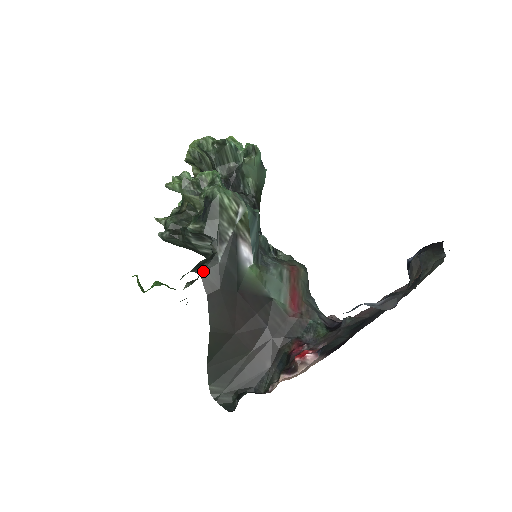
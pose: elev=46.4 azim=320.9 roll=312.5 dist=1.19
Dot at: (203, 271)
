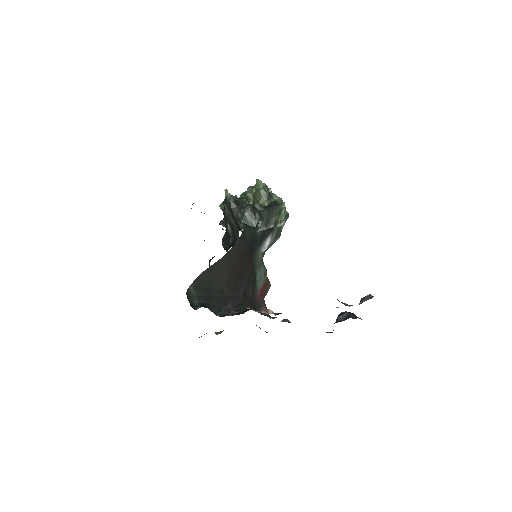
Dot at: (247, 227)
